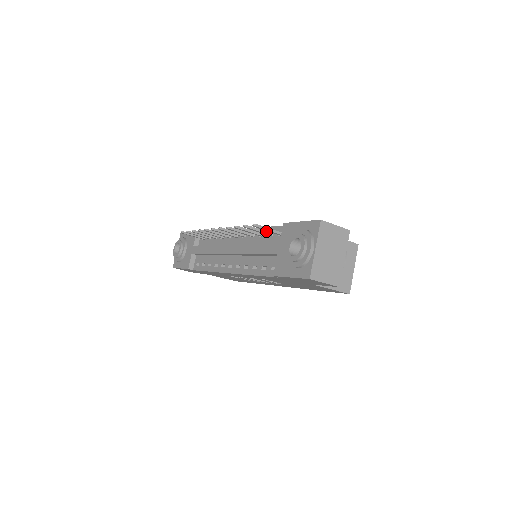
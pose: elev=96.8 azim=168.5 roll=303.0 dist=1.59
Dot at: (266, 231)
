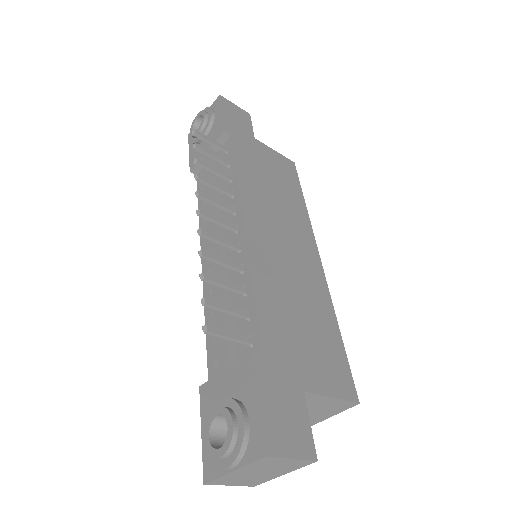
Dot at: (239, 314)
